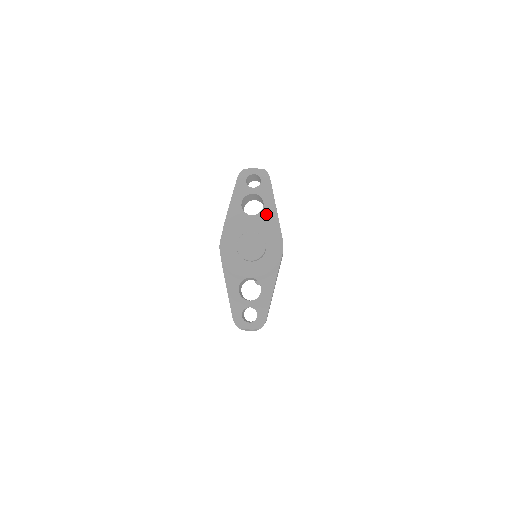
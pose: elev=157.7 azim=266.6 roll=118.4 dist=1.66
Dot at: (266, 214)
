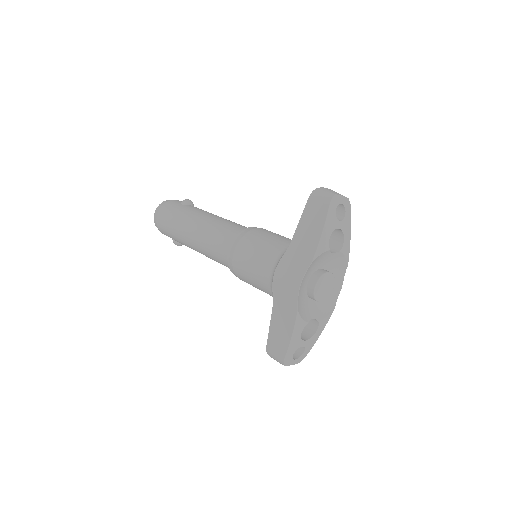
Dot at: (343, 253)
